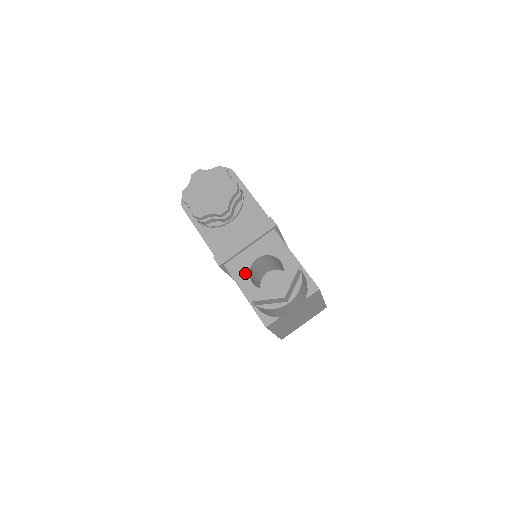
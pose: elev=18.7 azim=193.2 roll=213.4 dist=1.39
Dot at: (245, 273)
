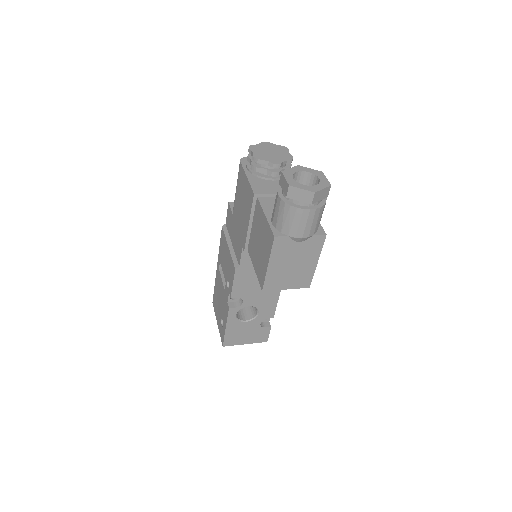
Dot at: (290, 173)
